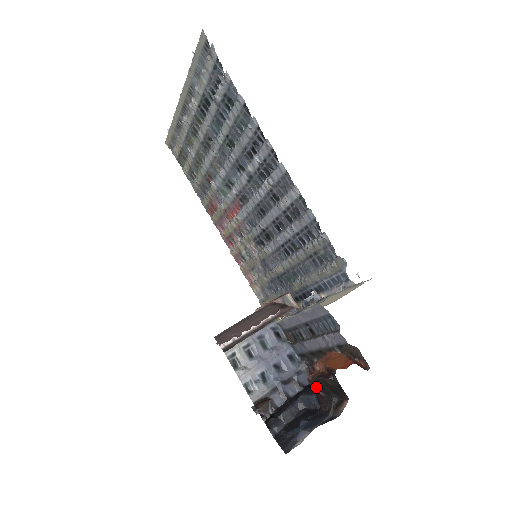
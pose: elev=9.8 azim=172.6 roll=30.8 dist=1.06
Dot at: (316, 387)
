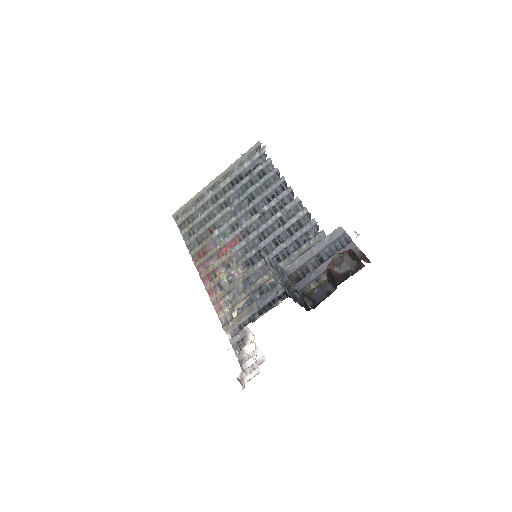
Dot at: occluded
